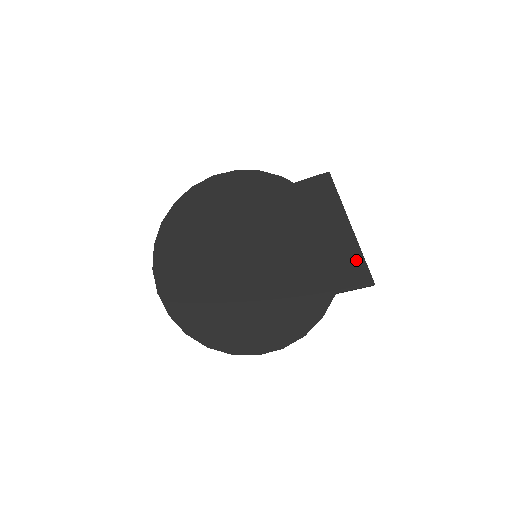
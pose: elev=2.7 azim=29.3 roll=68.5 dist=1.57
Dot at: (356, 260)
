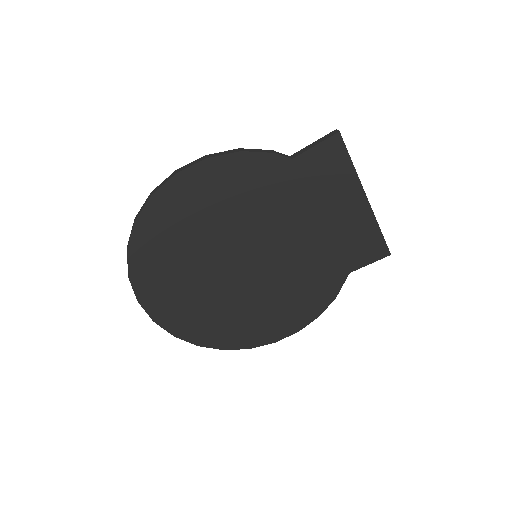
Dot at: (372, 235)
